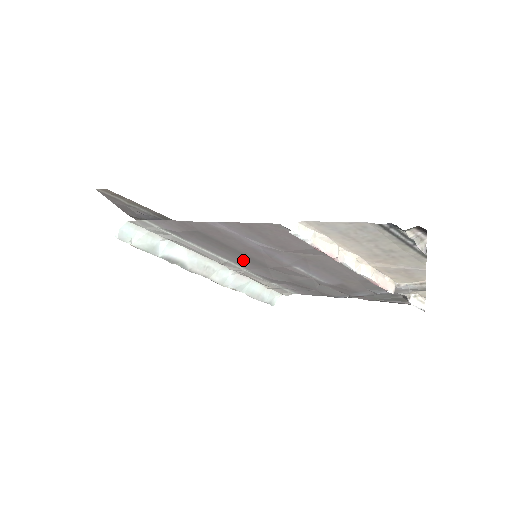
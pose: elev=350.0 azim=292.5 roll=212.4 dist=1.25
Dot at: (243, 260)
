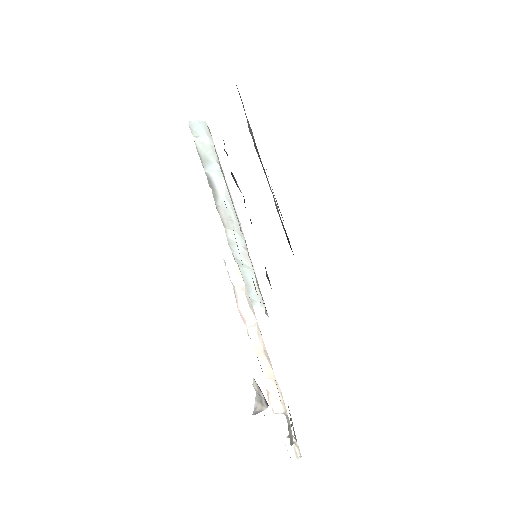
Dot at: occluded
